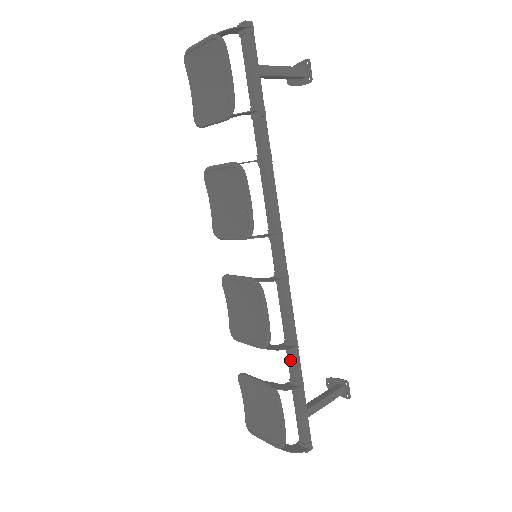
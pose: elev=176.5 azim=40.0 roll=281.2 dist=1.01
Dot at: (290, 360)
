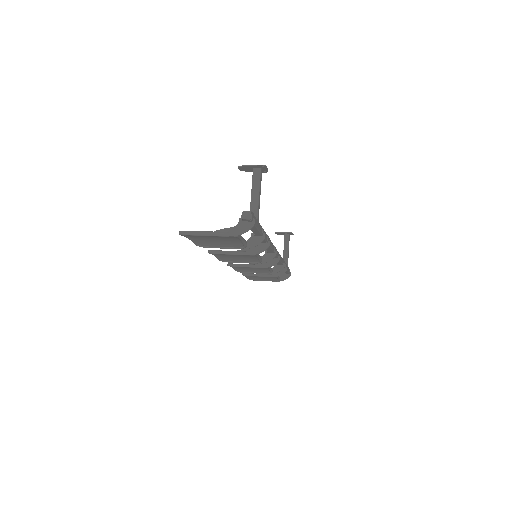
Dot at: occluded
